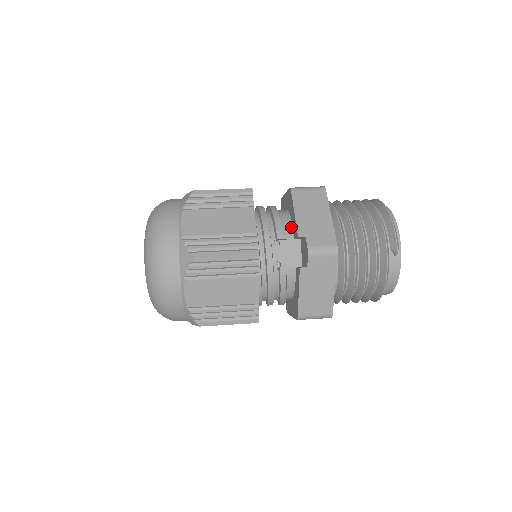
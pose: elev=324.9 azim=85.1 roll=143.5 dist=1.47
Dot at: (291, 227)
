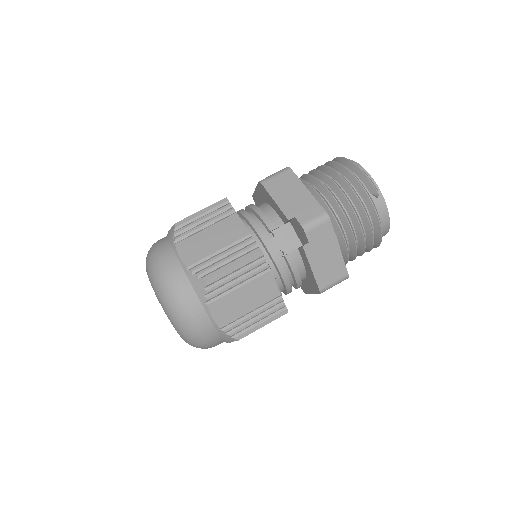
Dot at: (276, 215)
